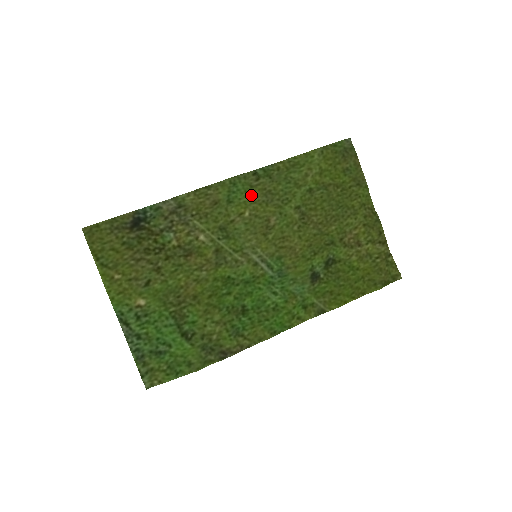
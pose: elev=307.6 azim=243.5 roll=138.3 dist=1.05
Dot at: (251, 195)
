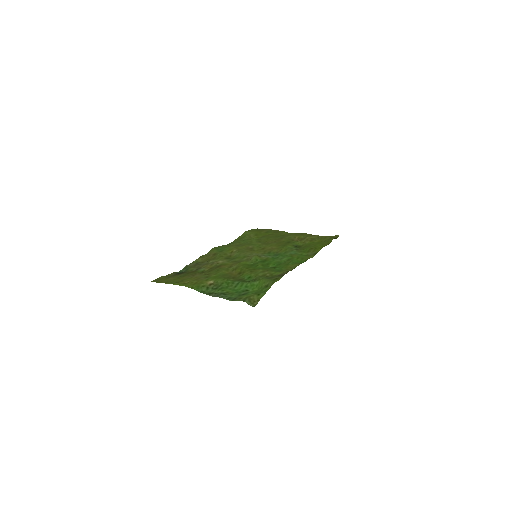
Dot at: (230, 247)
